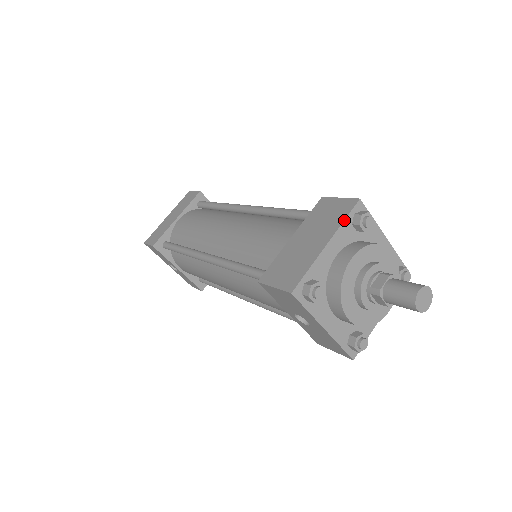
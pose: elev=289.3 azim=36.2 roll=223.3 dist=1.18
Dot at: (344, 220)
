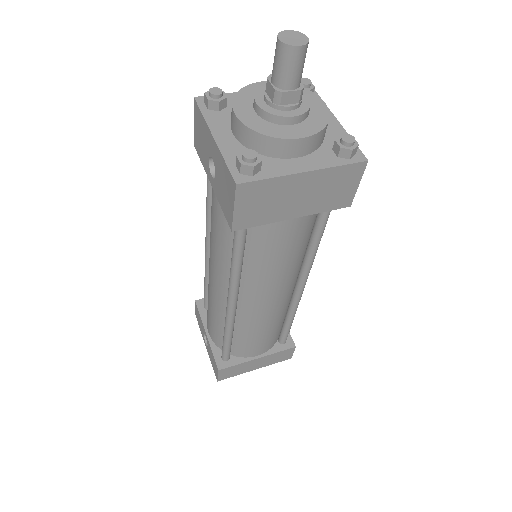
Dot at: occluded
